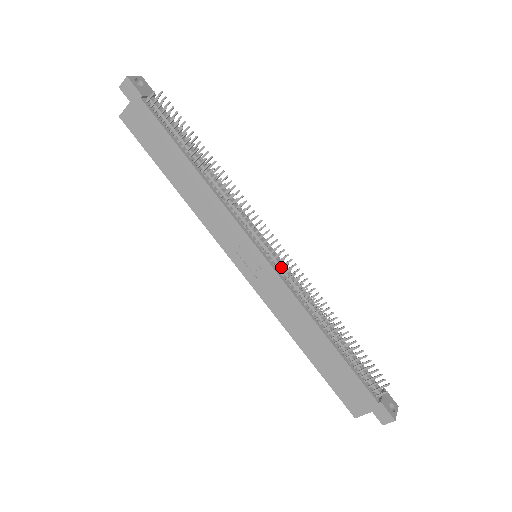
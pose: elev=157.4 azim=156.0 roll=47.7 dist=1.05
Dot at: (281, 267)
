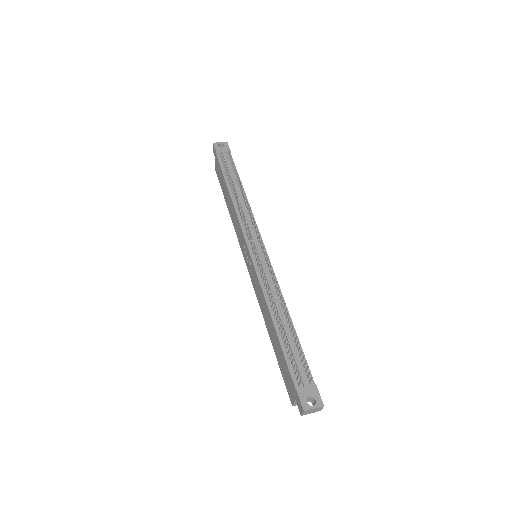
Dot at: (258, 262)
